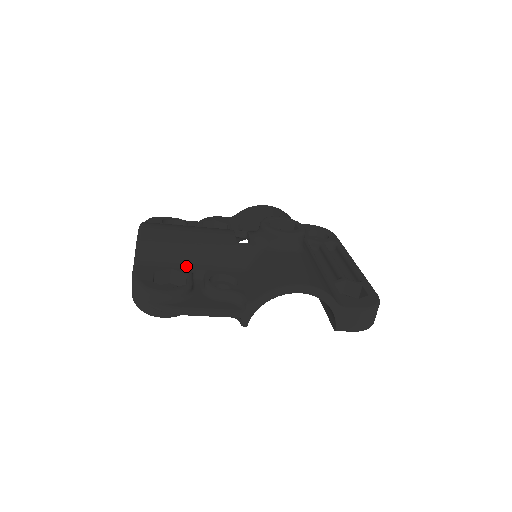
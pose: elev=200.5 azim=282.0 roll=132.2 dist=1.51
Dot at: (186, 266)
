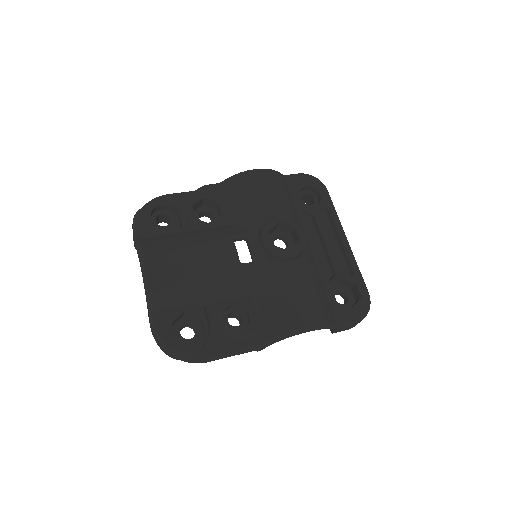
Dot at: (198, 303)
